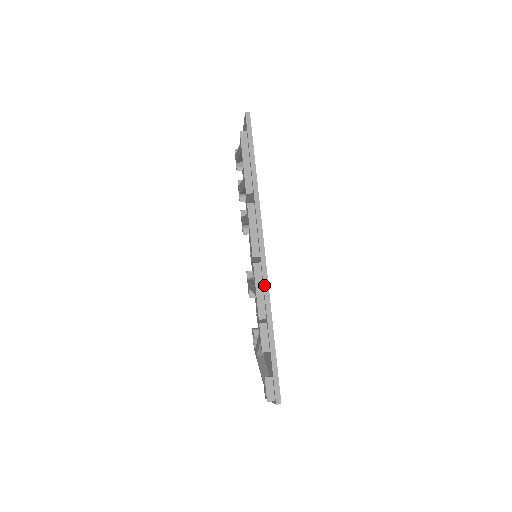
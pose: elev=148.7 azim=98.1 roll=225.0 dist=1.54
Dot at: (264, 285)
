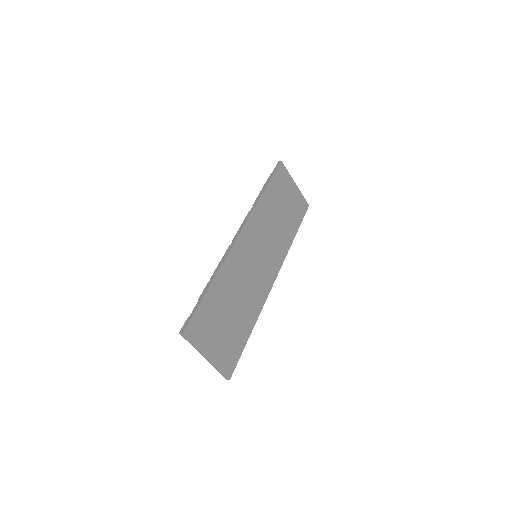
Dot at: (225, 255)
